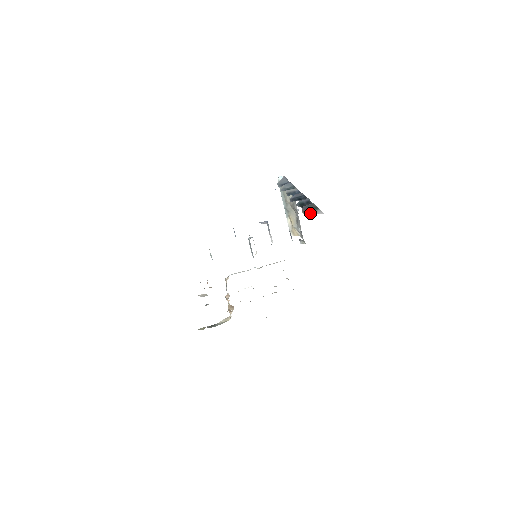
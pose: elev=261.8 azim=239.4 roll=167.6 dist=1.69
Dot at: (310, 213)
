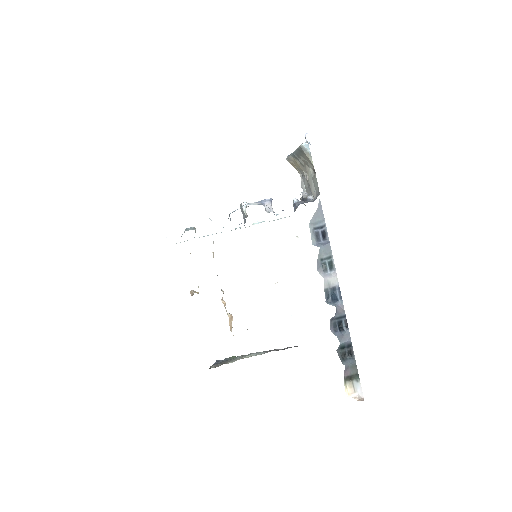
Dot at: (351, 386)
